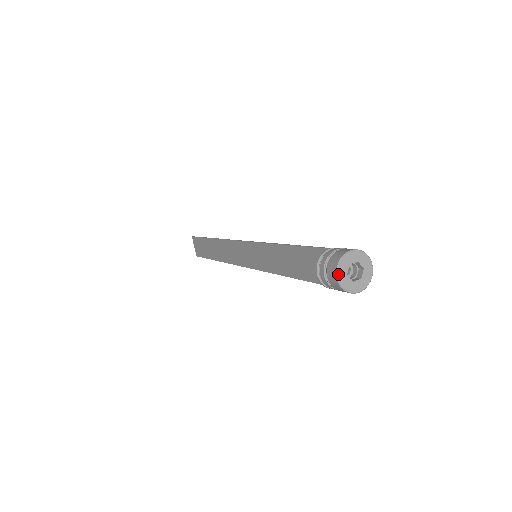
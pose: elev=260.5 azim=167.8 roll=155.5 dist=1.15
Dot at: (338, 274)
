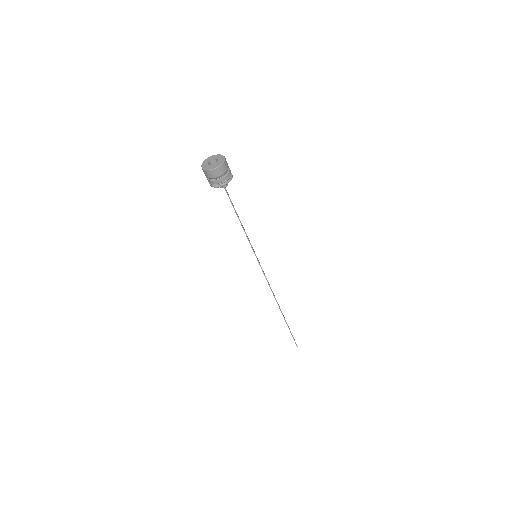
Dot at: (202, 166)
